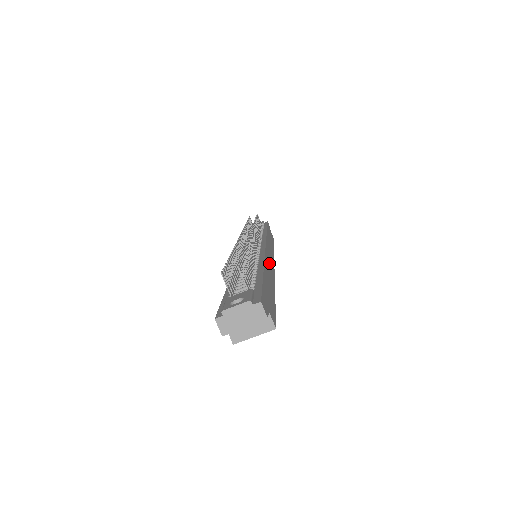
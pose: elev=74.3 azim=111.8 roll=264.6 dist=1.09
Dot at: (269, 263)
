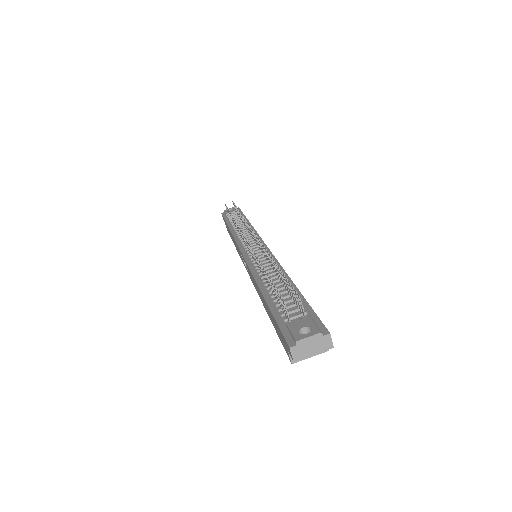
Dot at: occluded
